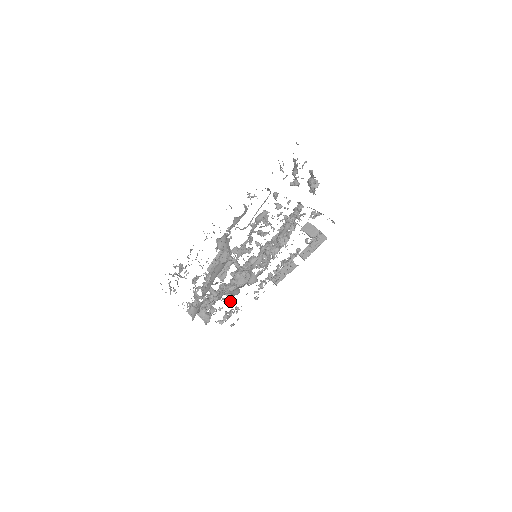
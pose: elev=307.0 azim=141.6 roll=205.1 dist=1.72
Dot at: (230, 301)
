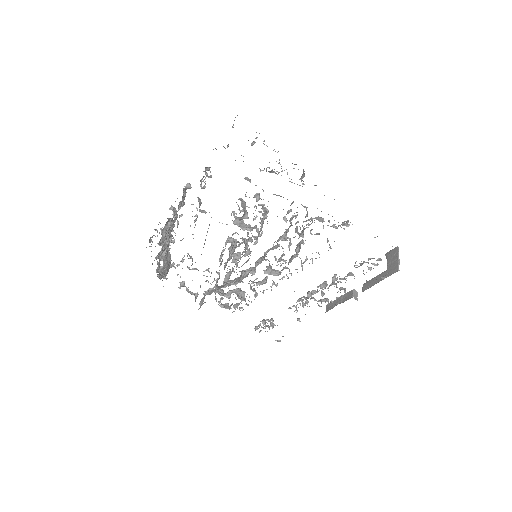
Dot at: occluded
